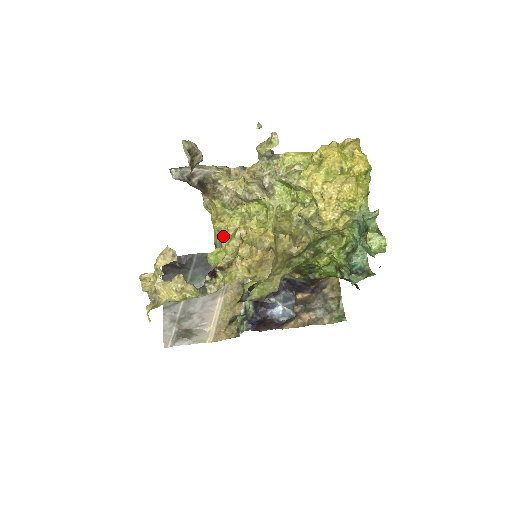
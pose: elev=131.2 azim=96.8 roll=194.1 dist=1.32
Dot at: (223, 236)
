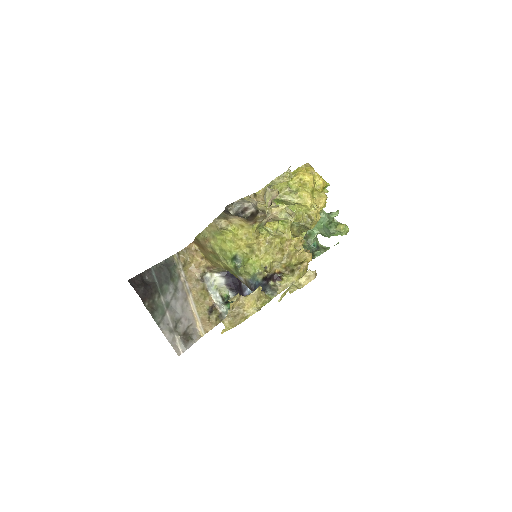
Dot at: (258, 249)
